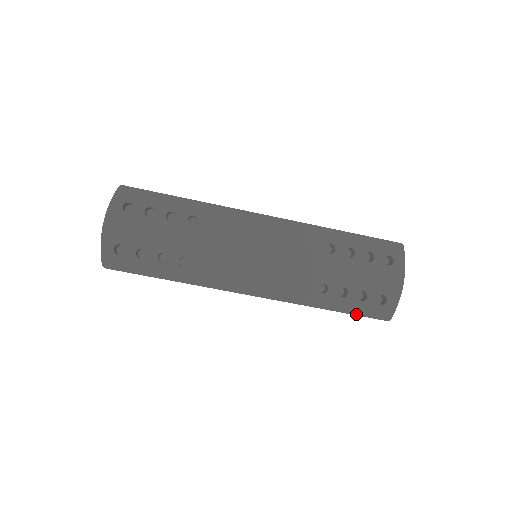
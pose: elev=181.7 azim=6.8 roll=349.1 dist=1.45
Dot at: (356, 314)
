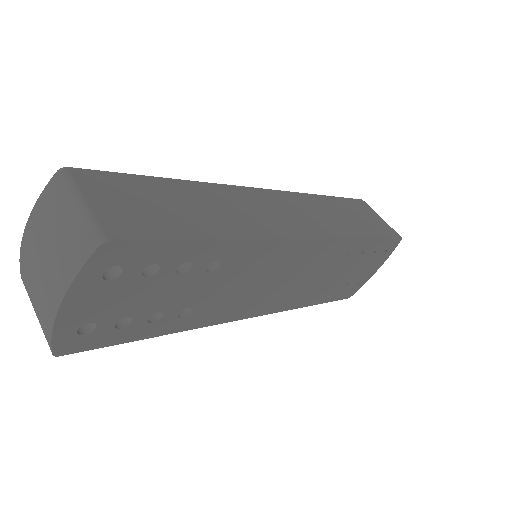
Dot at: (330, 301)
